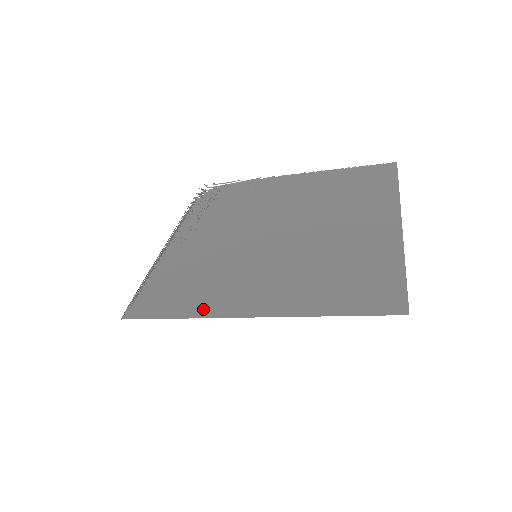
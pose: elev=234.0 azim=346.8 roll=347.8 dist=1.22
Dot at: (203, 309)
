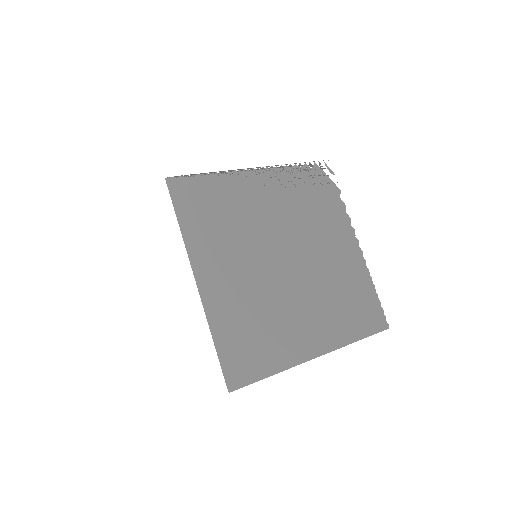
Dot at: (193, 241)
